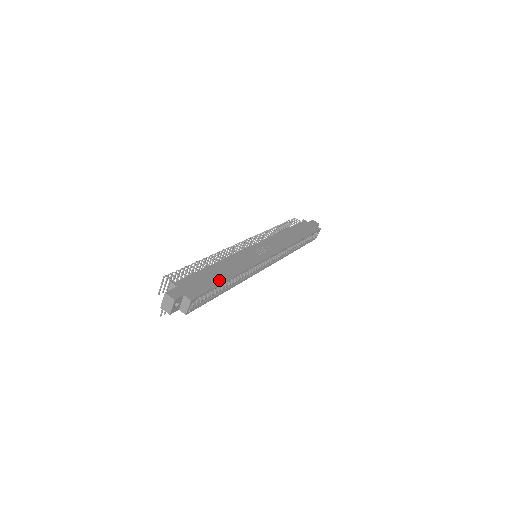
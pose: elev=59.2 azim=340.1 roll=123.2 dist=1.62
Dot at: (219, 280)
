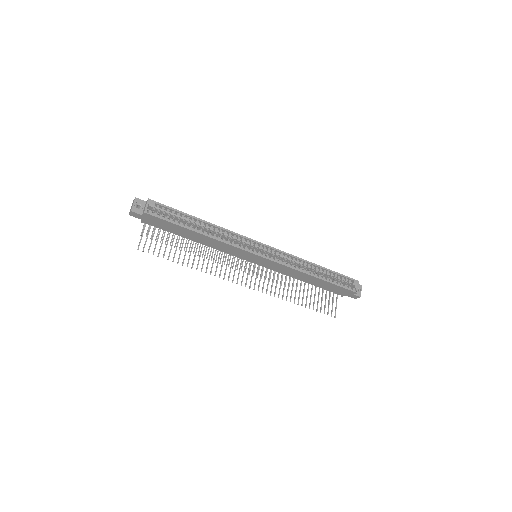
Dot at: (189, 216)
